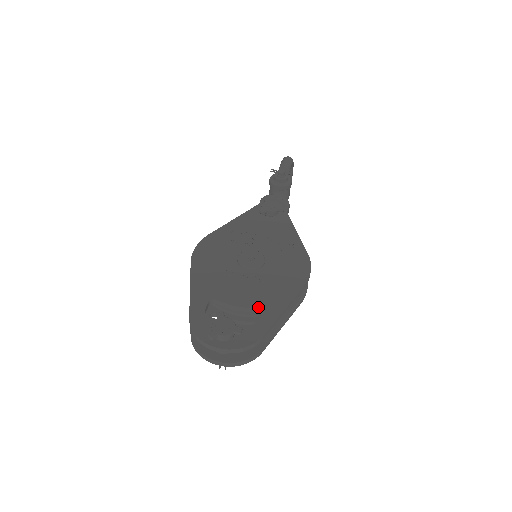
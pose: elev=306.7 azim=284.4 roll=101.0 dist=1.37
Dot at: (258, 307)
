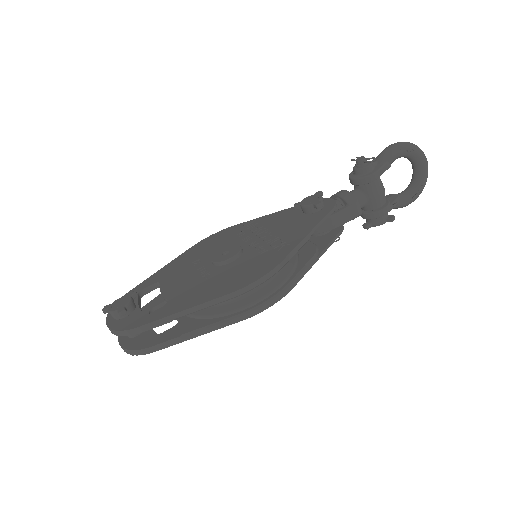
Dot at: (171, 300)
